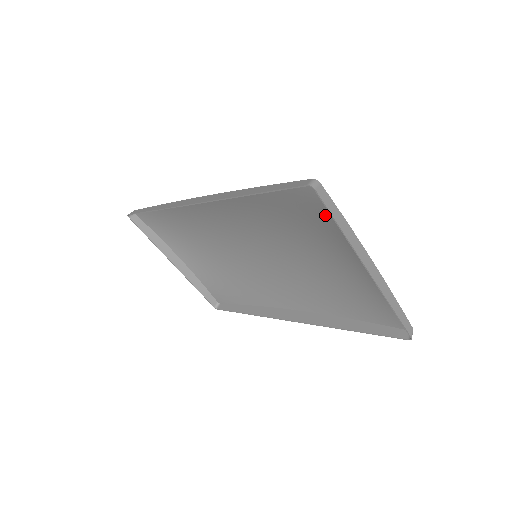
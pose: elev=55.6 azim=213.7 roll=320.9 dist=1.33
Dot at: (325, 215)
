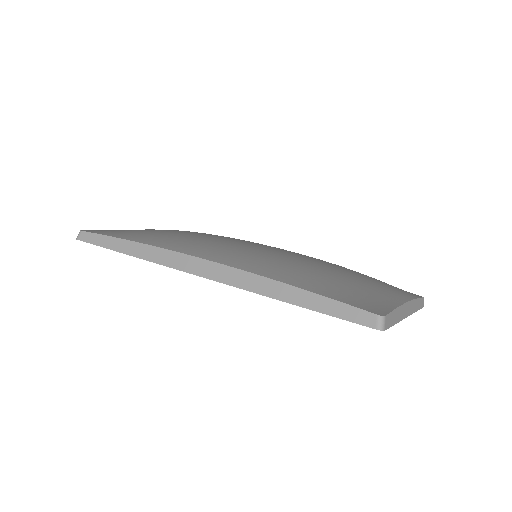
Dot at: (371, 297)
